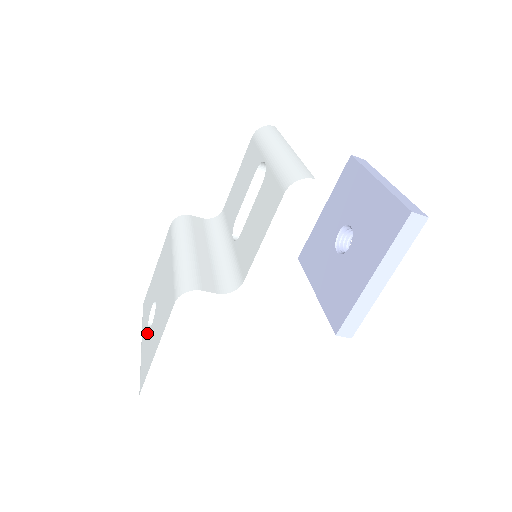
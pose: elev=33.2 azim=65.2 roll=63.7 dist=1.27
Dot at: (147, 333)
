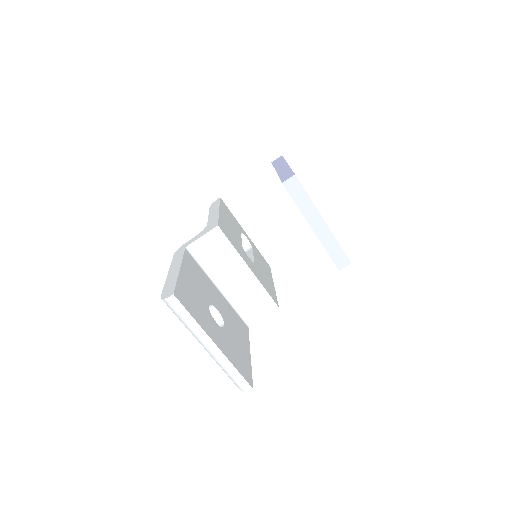
Dot at: occluded
